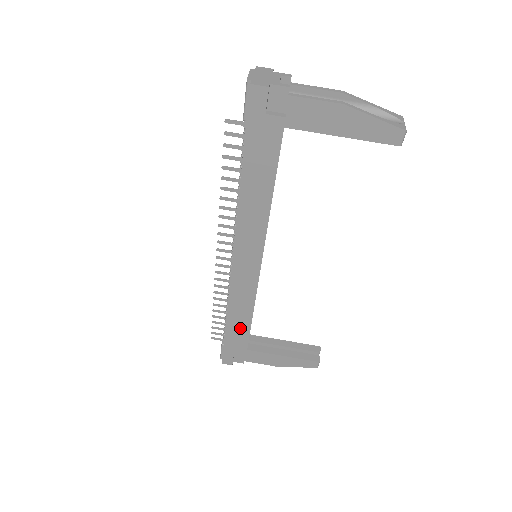
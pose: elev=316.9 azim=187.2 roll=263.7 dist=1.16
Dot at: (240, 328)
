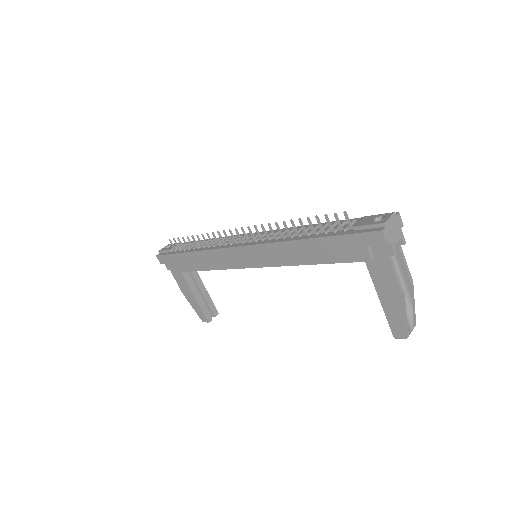
Dot at: (194, 263)
